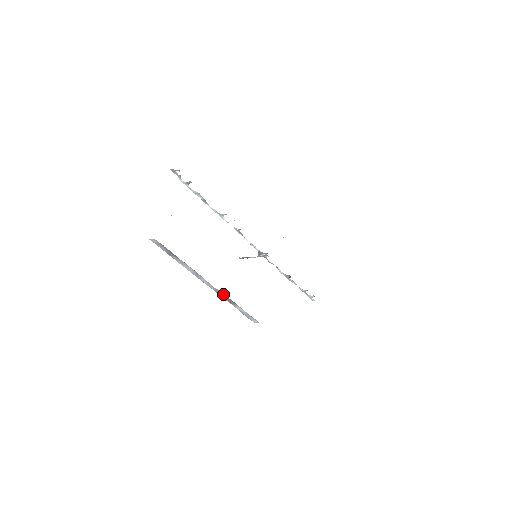
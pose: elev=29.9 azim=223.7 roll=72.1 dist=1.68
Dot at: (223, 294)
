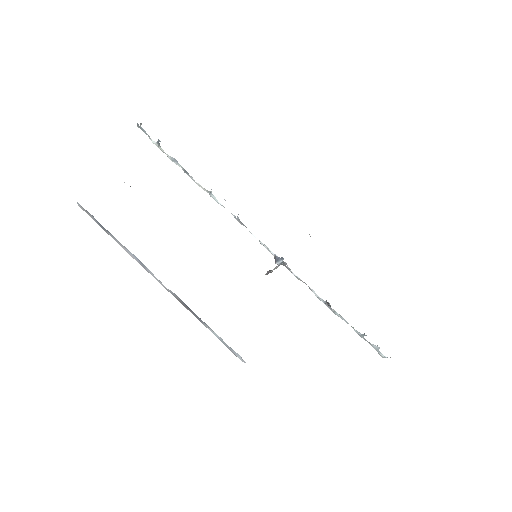
Dot at: (182, 301)
